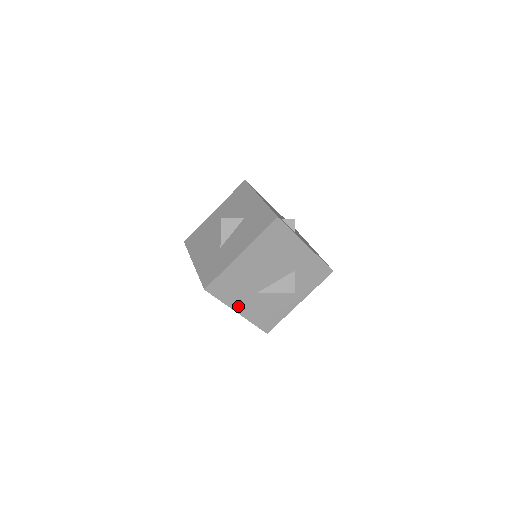
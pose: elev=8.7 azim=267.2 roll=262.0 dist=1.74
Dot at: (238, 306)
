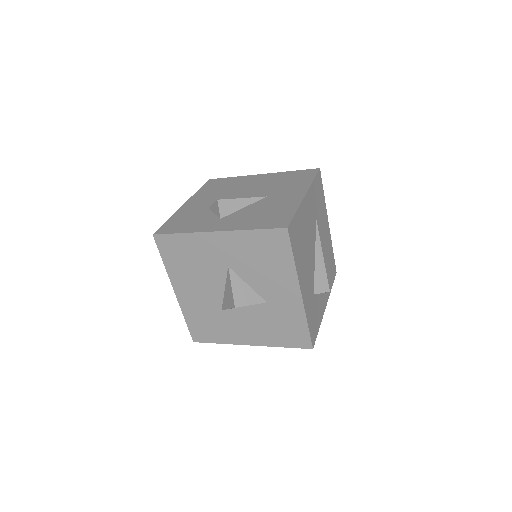
Dot at: occluded
